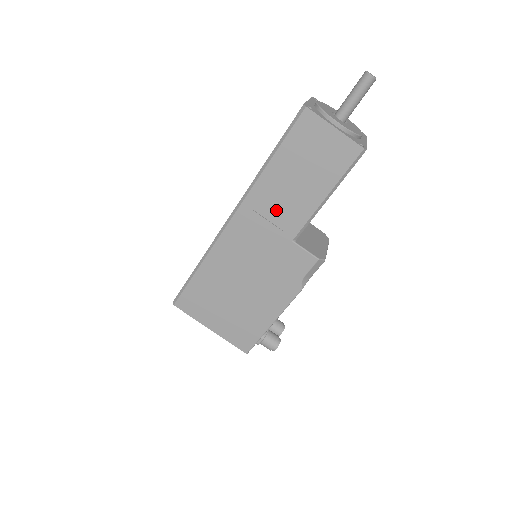
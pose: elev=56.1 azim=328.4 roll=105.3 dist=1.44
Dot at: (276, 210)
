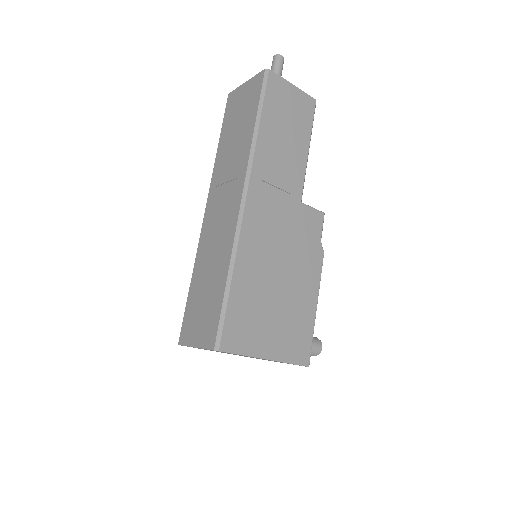
Dot at: (279, 174)
